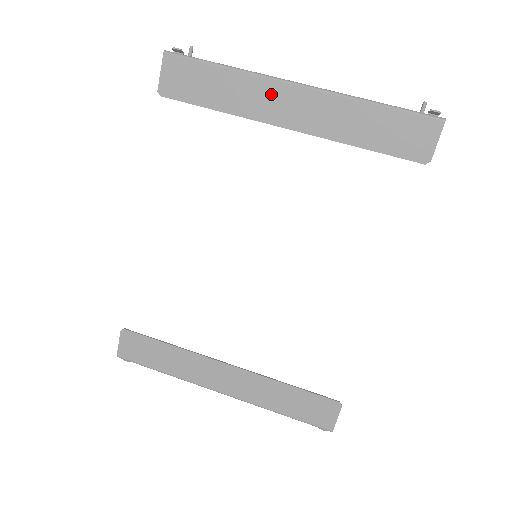
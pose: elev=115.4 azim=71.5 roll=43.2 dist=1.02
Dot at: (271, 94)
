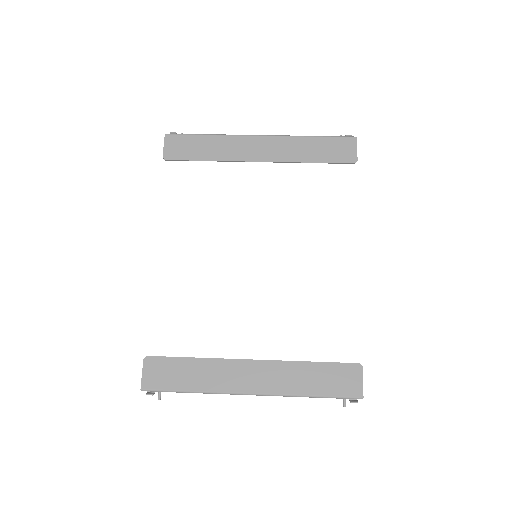
Dot at: (243, 144)
